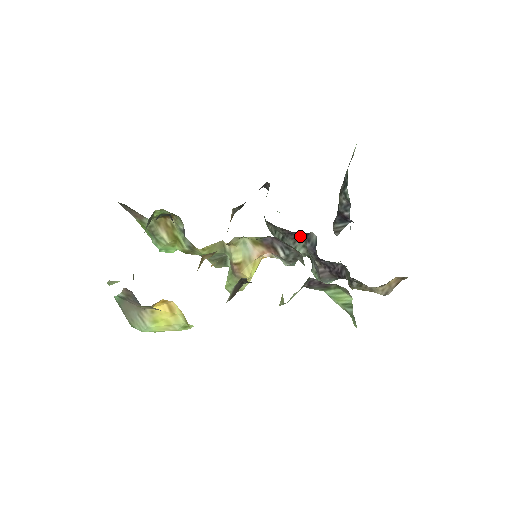
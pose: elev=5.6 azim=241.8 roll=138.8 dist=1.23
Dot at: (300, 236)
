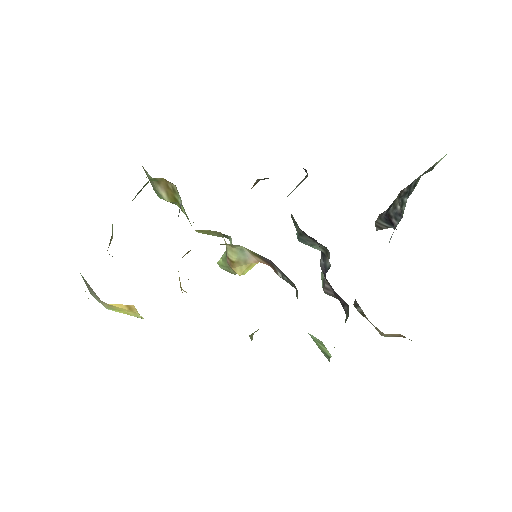
Dot at: occluded
